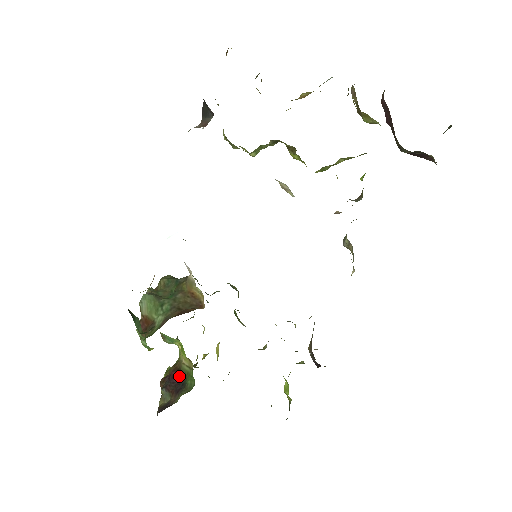
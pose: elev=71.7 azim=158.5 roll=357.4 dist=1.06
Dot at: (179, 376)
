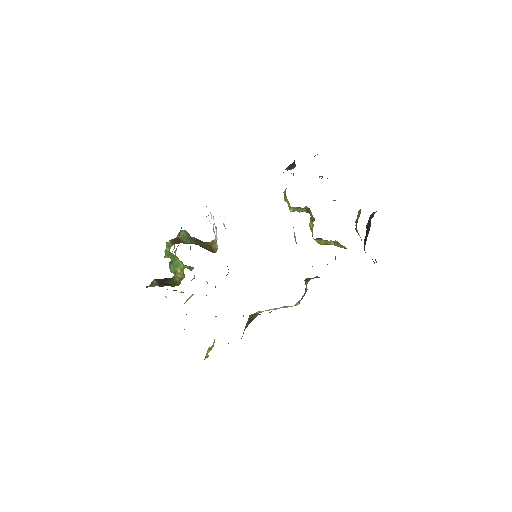
Dot at: (169, 281)
